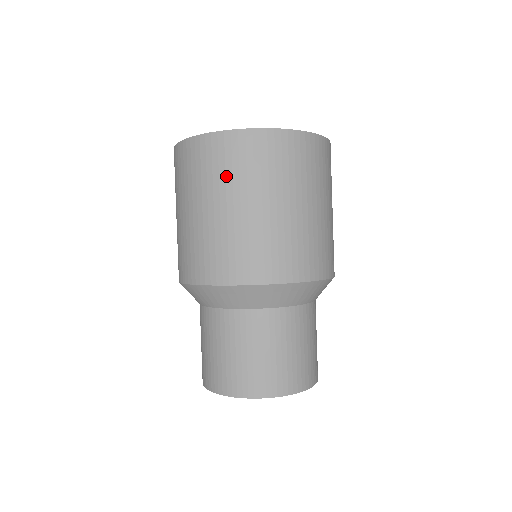
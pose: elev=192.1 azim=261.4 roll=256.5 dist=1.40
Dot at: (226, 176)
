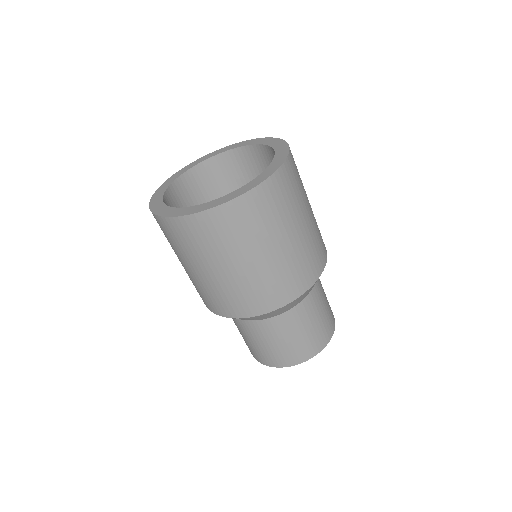
Dot at: occluded
